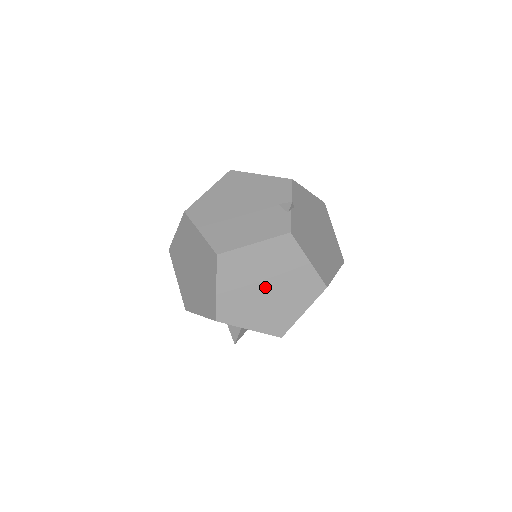
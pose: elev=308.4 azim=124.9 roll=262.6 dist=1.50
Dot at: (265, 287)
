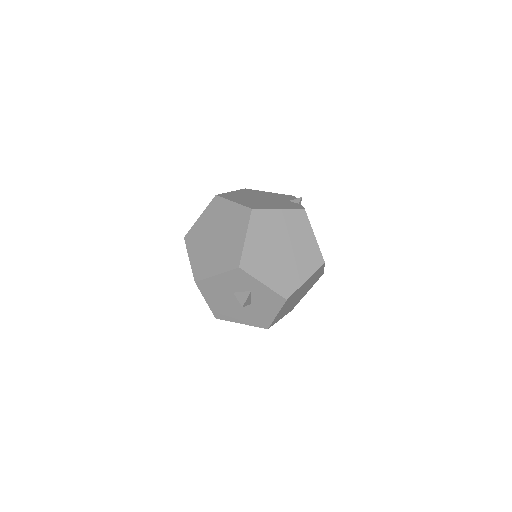
Dot at: (281, 248)
